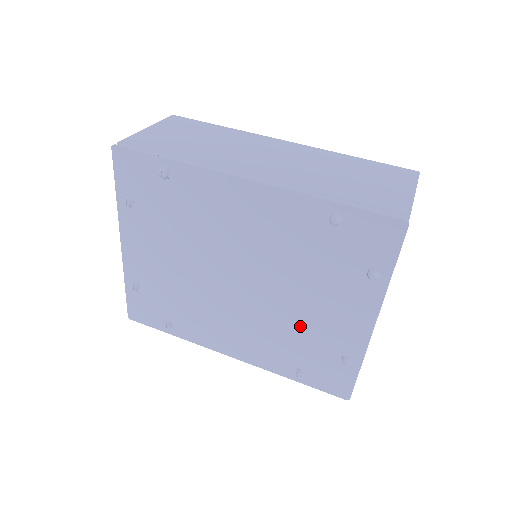
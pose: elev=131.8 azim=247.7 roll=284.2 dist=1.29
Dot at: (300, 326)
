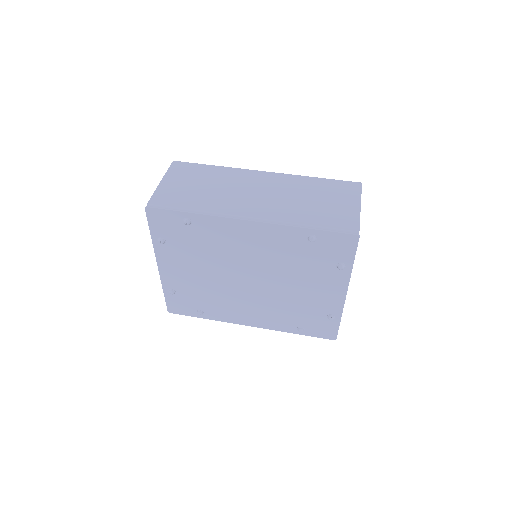
Dot at: (297, 301)
